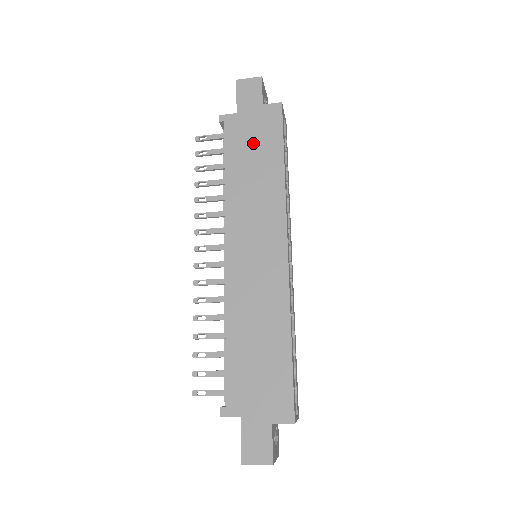
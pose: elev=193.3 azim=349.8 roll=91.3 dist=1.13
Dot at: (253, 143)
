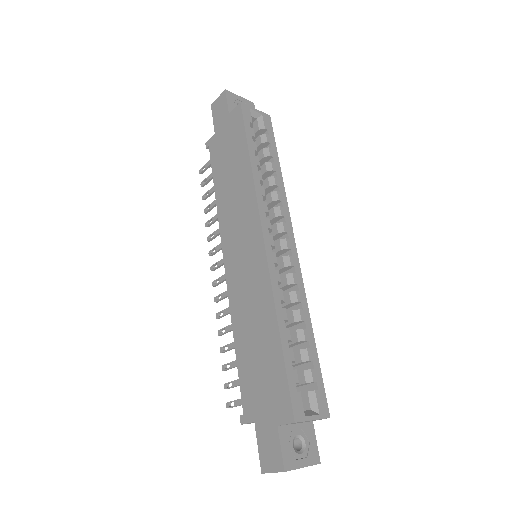
Dot at: (227, 152)
